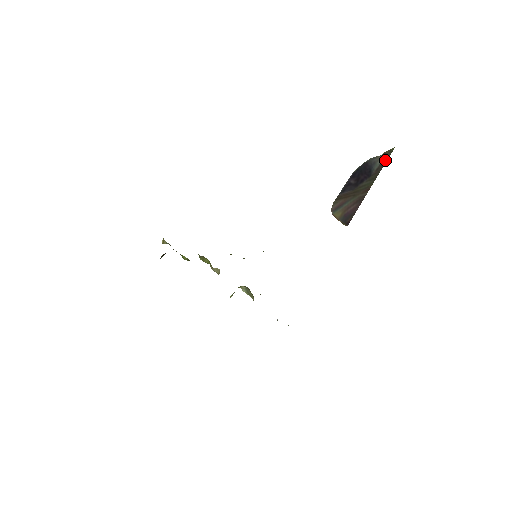
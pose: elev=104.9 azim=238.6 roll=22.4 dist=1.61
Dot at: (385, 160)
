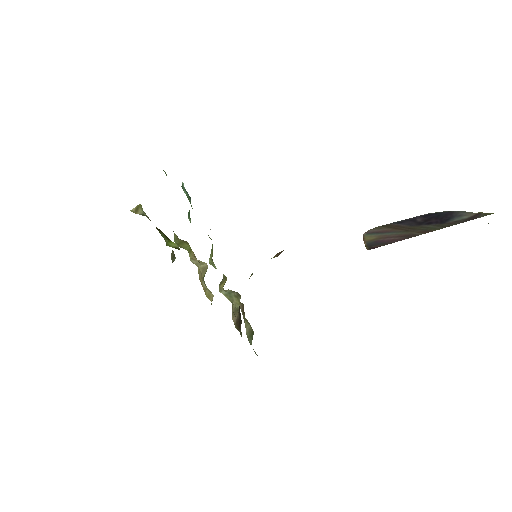
Dot at: (473, 218)
